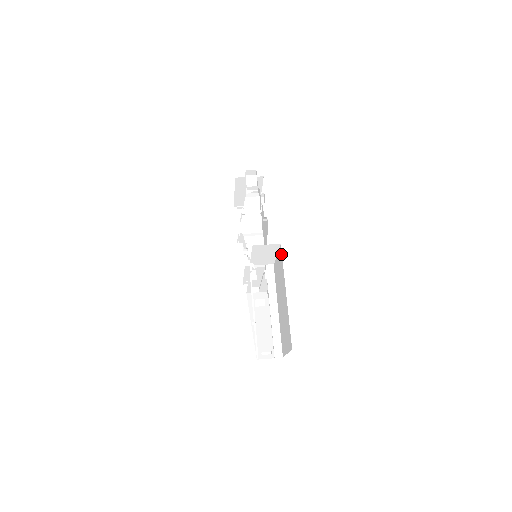
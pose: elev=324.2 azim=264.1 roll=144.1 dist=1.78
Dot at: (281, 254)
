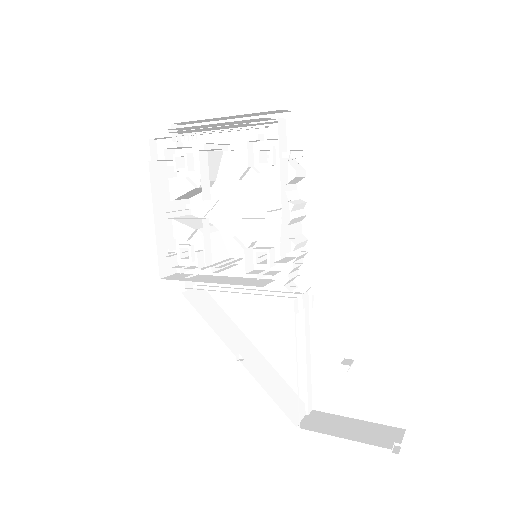
Dot at: (402, 305)
